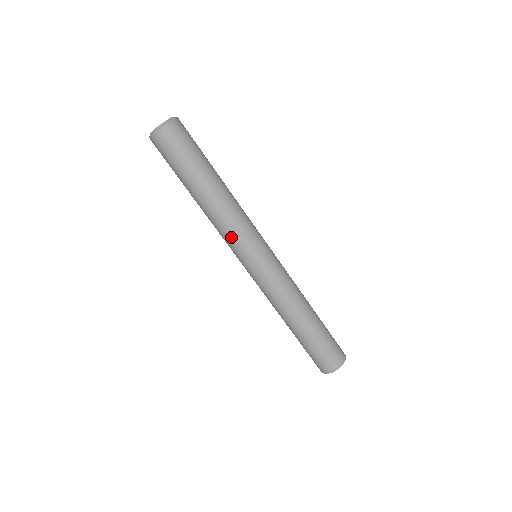
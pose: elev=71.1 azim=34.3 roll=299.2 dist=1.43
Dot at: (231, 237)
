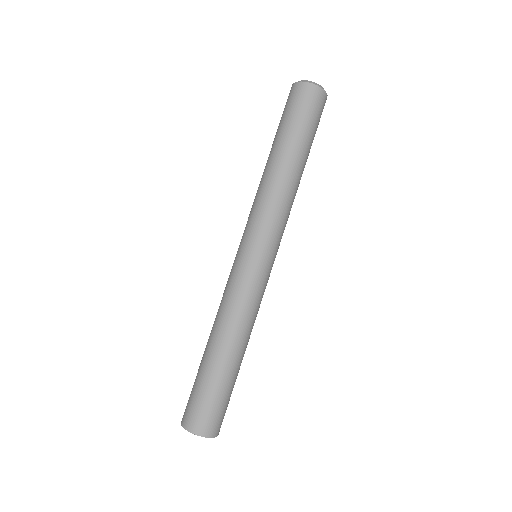
Dot at: (272, 217)
